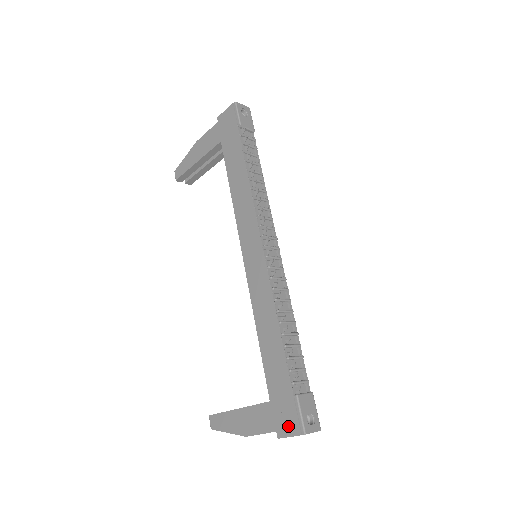
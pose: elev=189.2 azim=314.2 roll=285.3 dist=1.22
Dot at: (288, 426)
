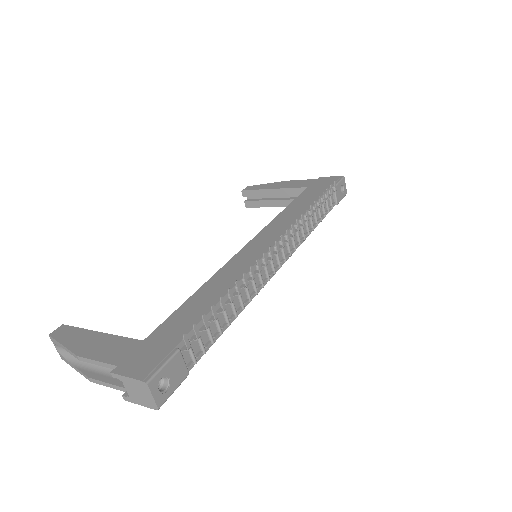
Dot at: (137, 367)
